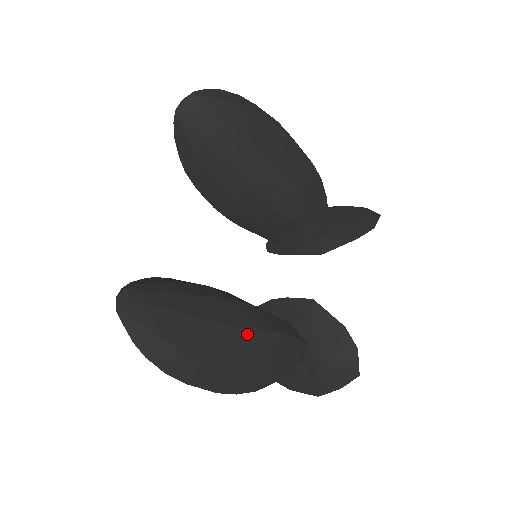
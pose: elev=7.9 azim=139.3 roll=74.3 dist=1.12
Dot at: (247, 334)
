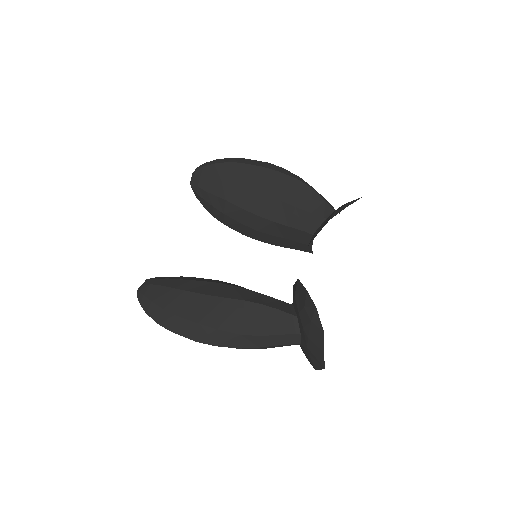
Dot at: (216, 300)
